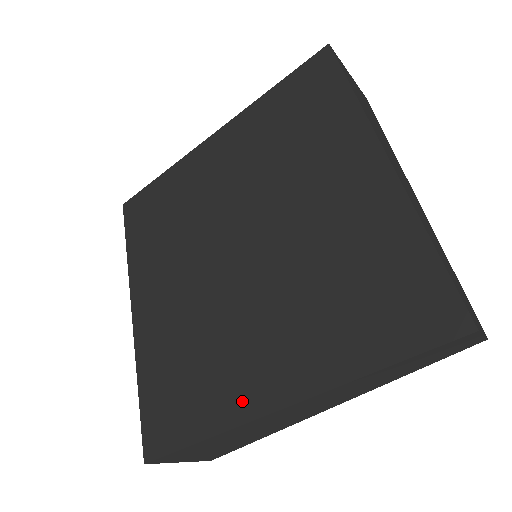
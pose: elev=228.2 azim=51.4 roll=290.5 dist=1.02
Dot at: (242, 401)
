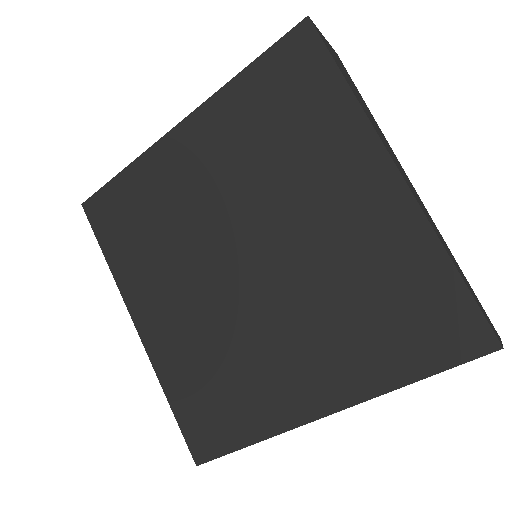
Dot at: (285, 410)
